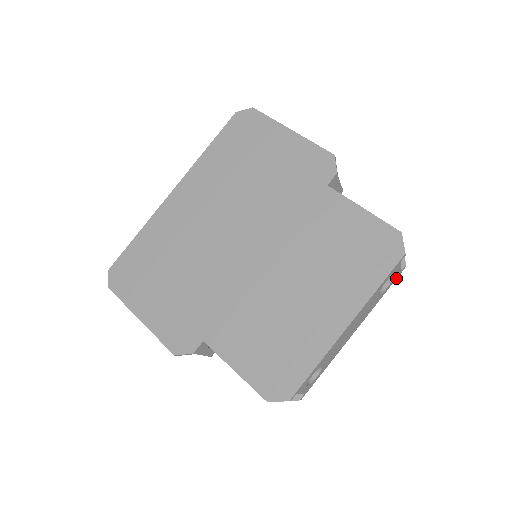
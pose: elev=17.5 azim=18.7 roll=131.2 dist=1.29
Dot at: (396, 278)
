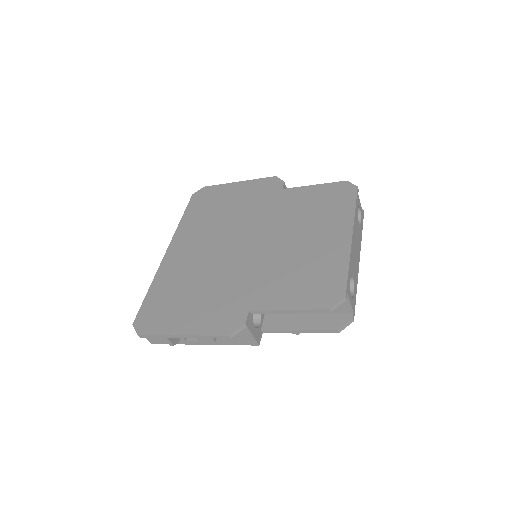
Dot at: occluded
